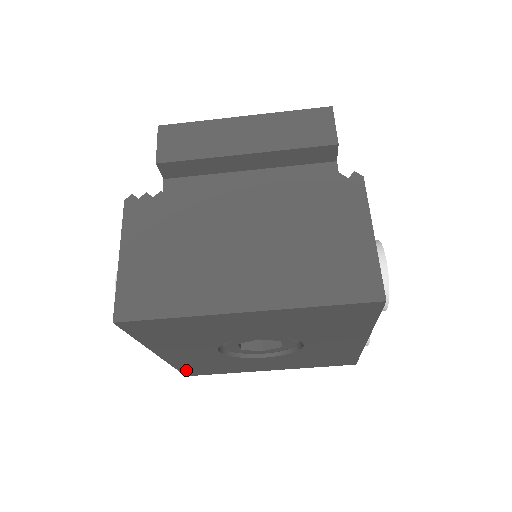
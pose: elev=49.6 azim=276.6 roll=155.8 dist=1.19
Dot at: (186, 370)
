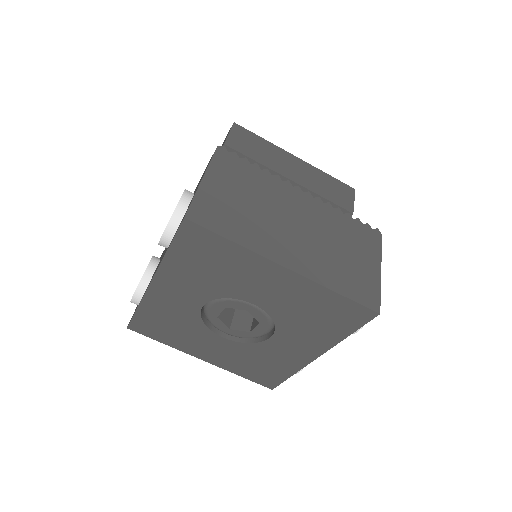
Dot at: (140, 319)
